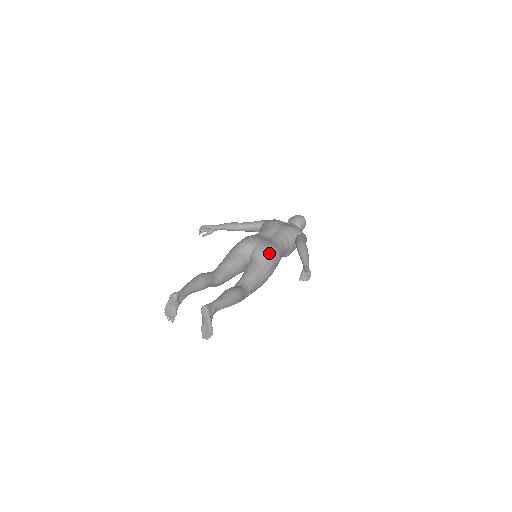
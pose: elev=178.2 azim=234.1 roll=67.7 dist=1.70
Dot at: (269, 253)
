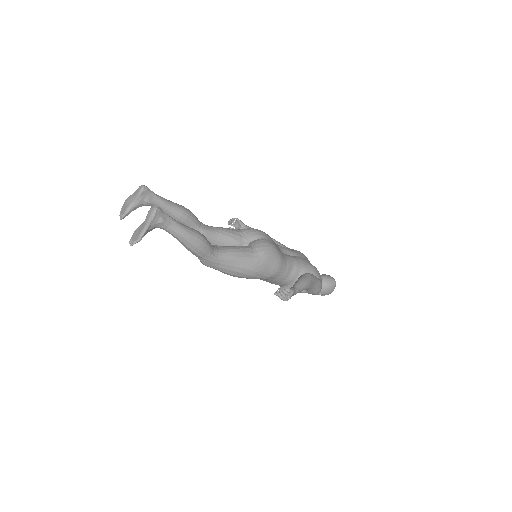
Dot at: (268, 252)
